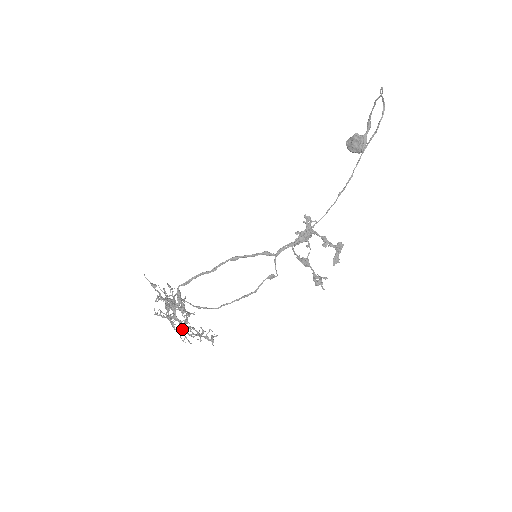
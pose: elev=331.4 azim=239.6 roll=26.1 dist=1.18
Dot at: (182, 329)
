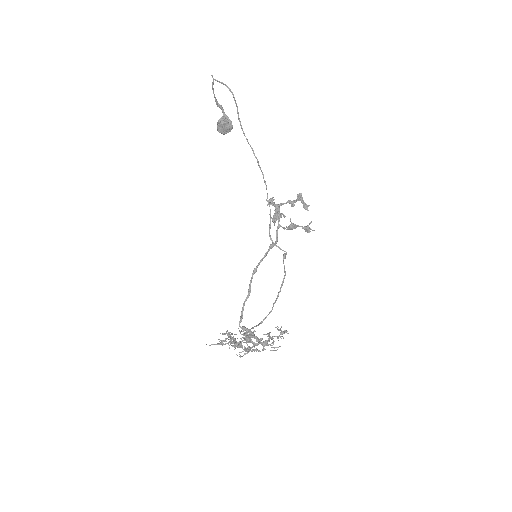
Dot at: occluded
